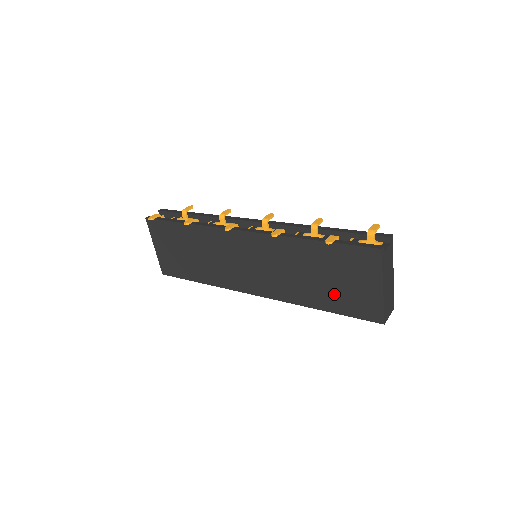
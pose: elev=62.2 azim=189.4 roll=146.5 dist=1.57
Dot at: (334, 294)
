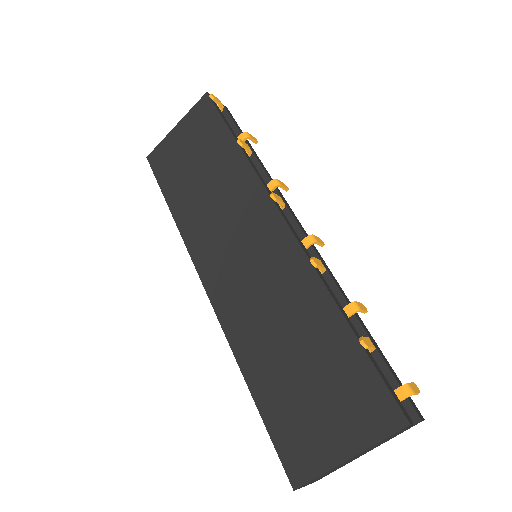
Dot at: (286, 392)
